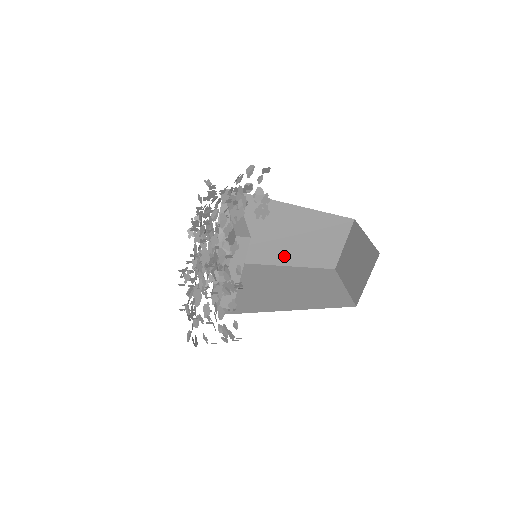
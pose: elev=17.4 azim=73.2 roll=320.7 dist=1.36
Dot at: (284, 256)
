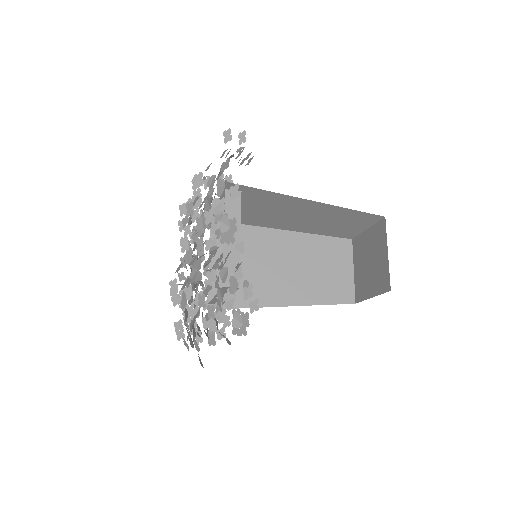
Dot at: (292, 293)
